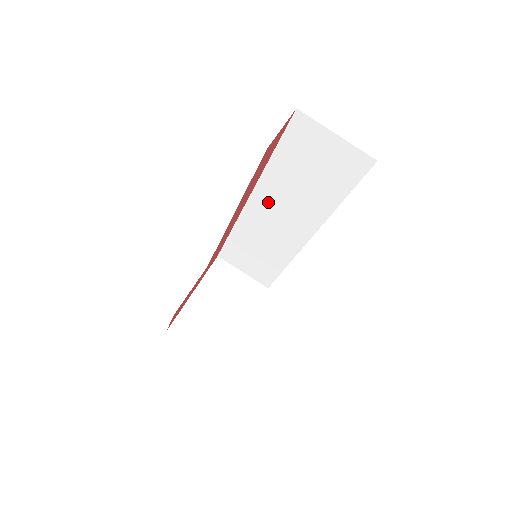
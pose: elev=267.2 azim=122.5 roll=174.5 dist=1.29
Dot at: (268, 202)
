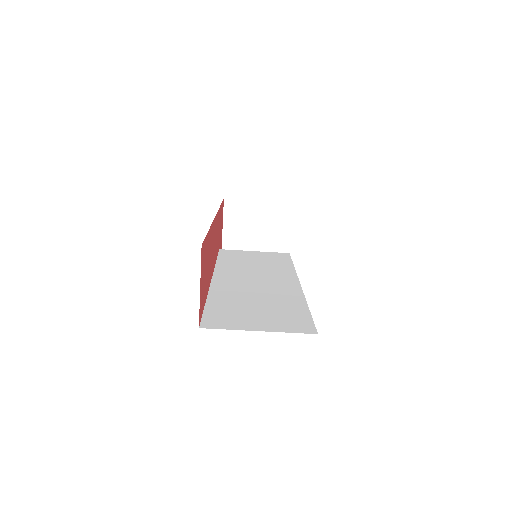
Dot at: occluded
